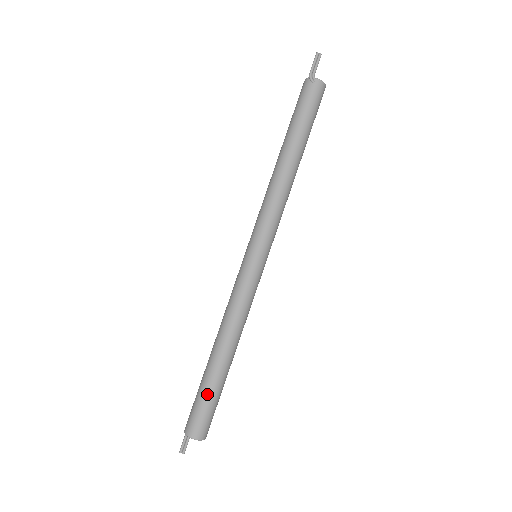
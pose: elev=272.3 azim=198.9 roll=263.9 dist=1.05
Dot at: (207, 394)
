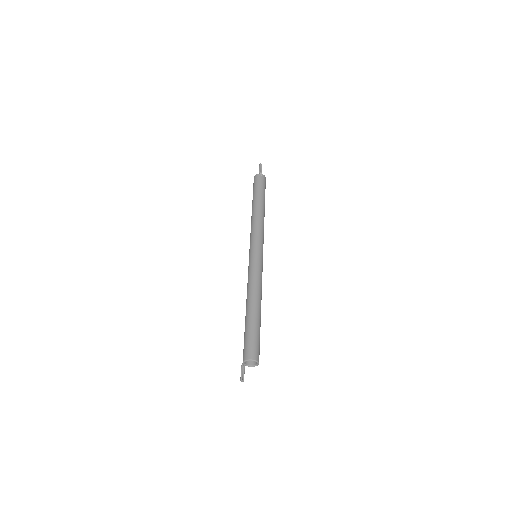
Dot at: (256, 331)
